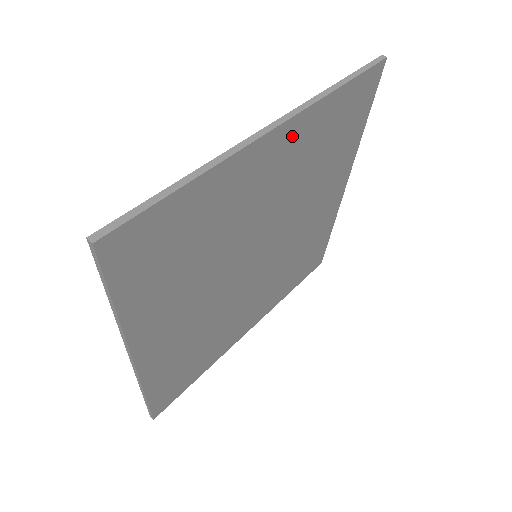
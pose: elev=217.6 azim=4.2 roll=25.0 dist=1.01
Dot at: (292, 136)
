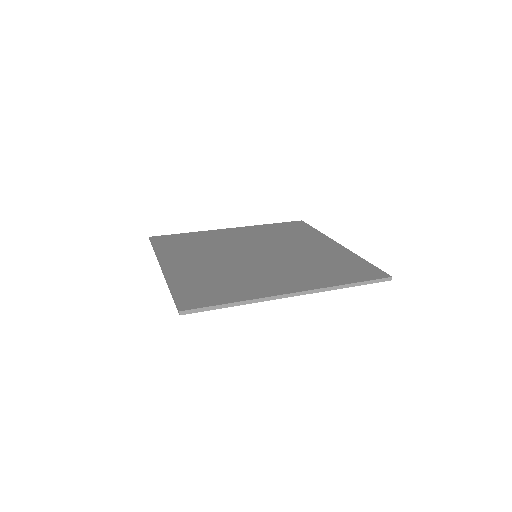
Dot at: occluded
